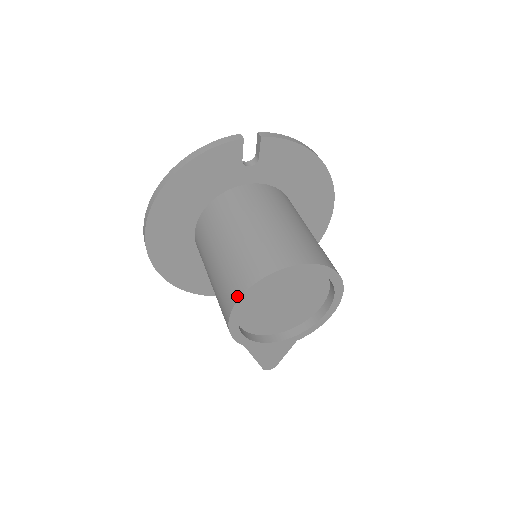
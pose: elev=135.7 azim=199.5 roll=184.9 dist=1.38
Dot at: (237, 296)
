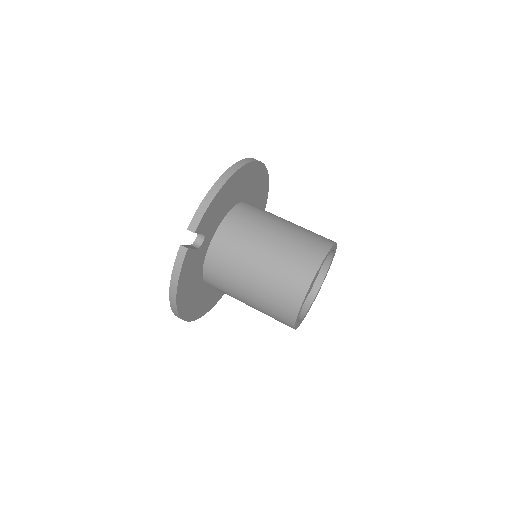
Dot at: (291, 326)
